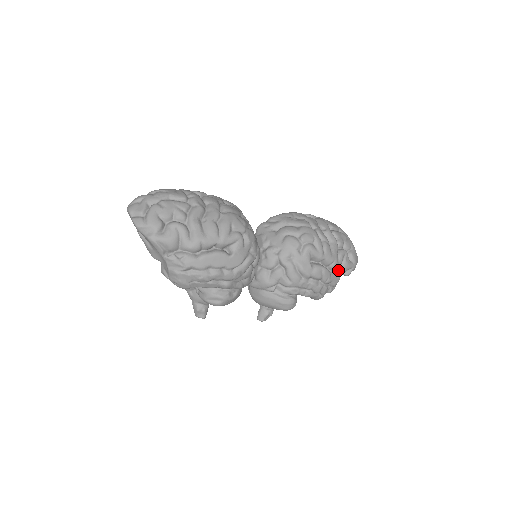
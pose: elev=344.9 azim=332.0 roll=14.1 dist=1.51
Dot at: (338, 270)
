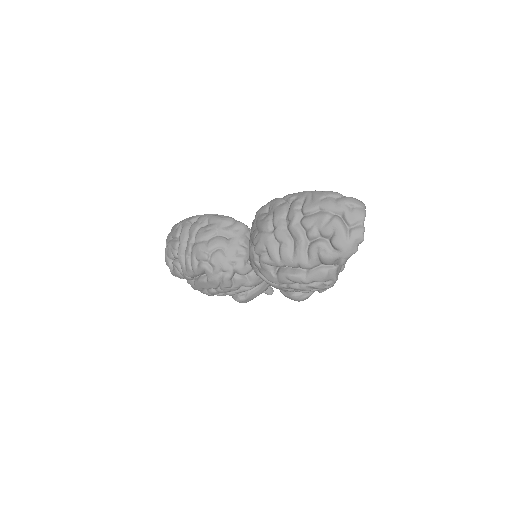
Dot at: (323, 263)
